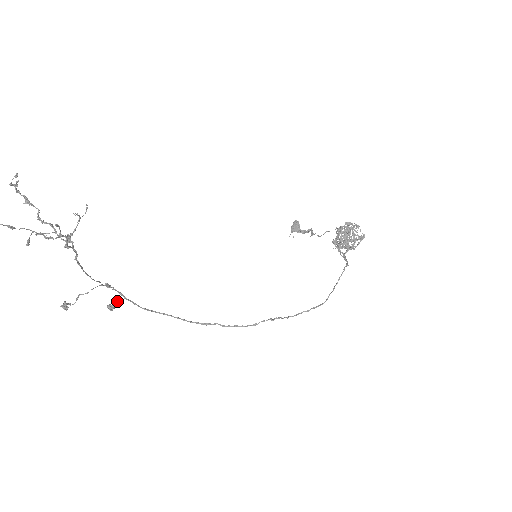
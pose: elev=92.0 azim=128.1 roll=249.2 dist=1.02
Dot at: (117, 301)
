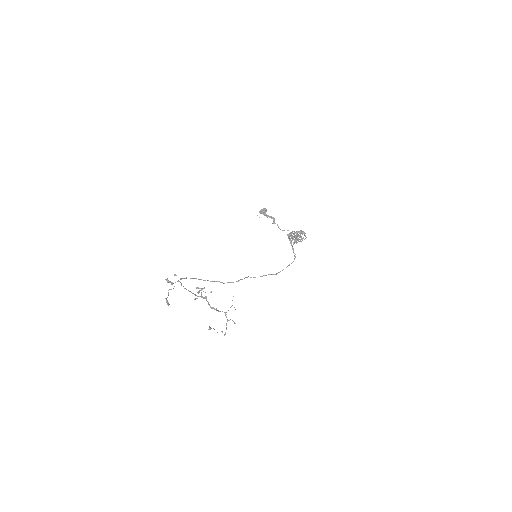
Dot at: occluded
